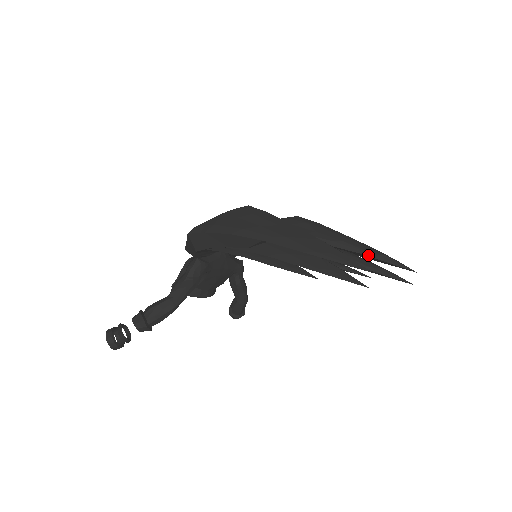
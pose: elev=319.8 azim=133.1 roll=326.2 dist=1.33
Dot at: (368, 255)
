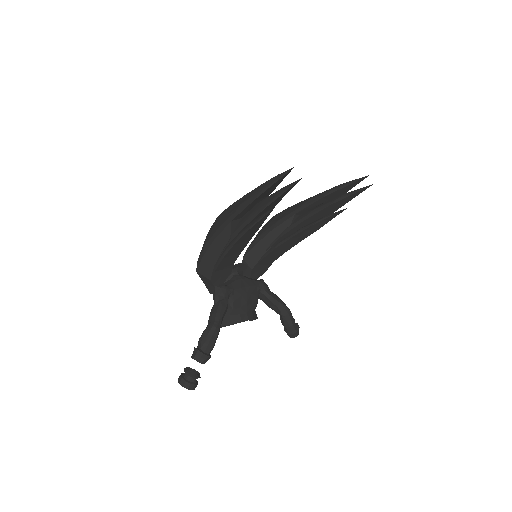
Dot at: (329, 193)
